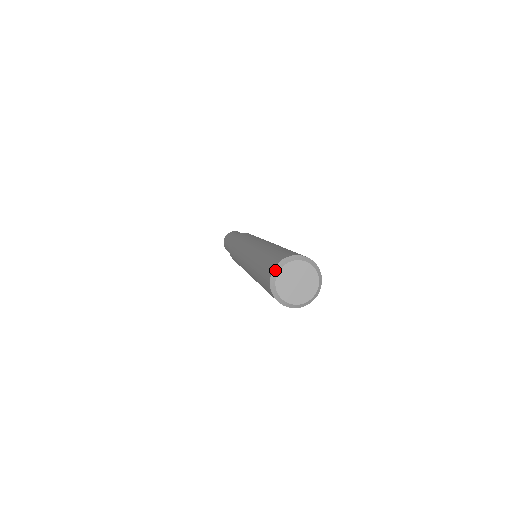
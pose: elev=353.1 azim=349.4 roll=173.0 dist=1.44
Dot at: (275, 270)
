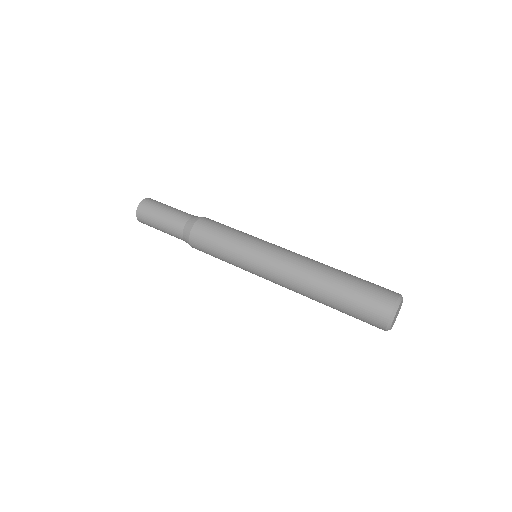
Dot at: (390, 322)
